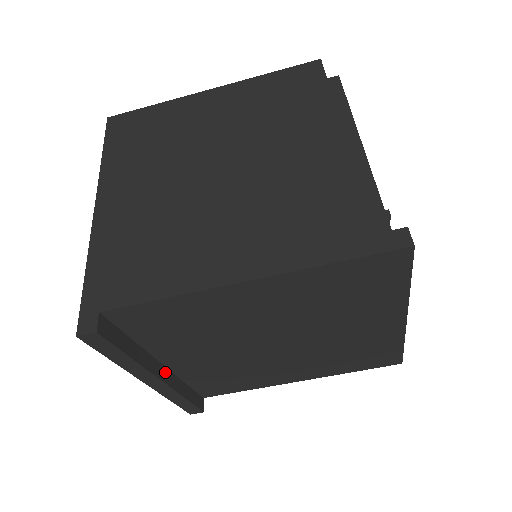
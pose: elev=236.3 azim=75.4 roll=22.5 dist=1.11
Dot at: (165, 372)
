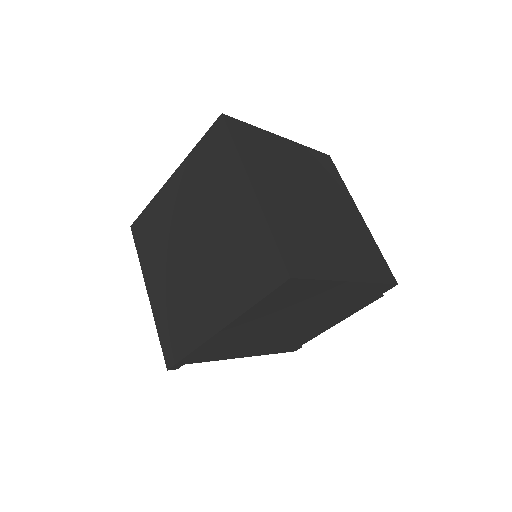
Dot at: occluded
